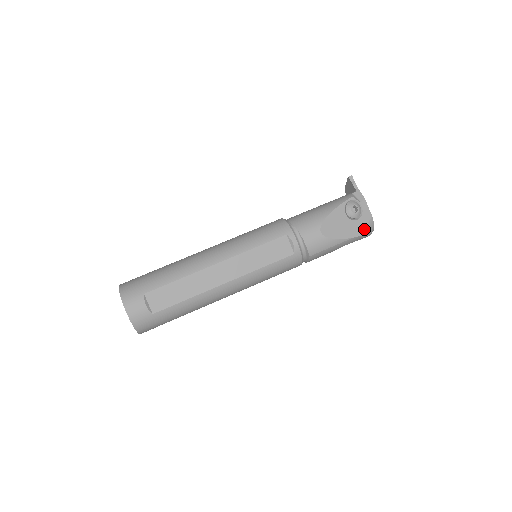
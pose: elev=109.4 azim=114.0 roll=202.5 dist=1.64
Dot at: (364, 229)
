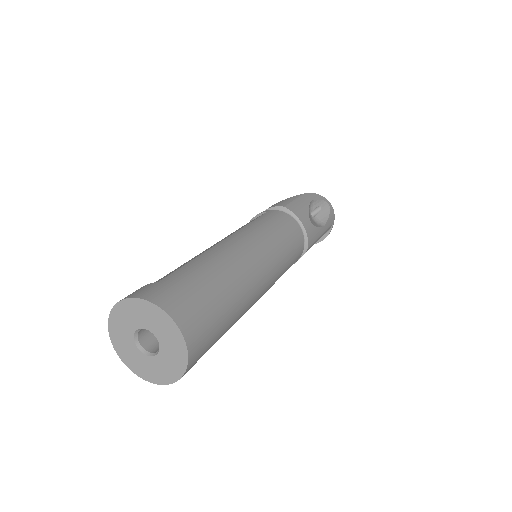
Dot at: occluded
